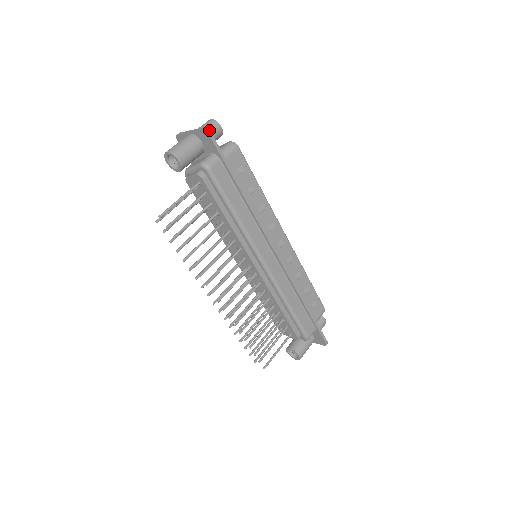
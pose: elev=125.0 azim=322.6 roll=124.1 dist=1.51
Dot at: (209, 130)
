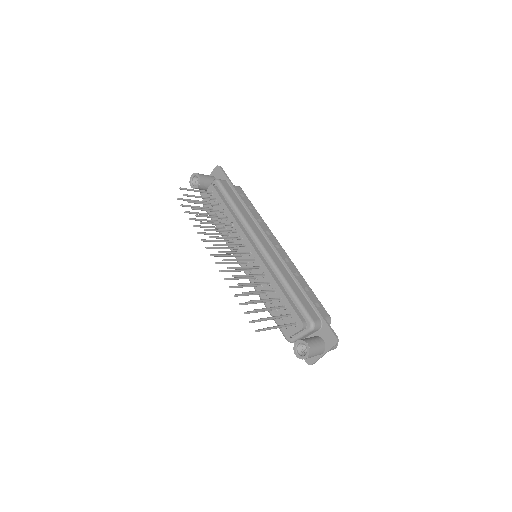
Dot at: (220, 166)
